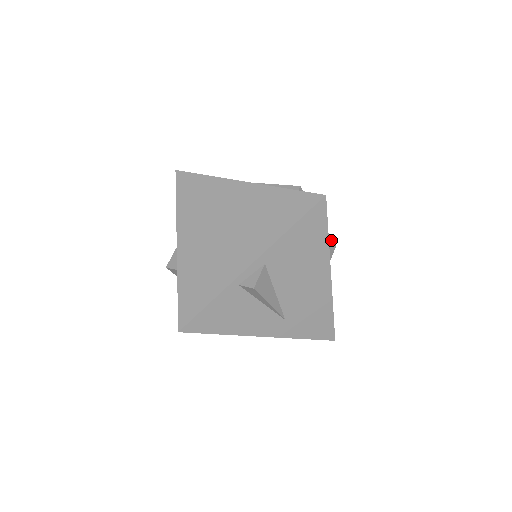
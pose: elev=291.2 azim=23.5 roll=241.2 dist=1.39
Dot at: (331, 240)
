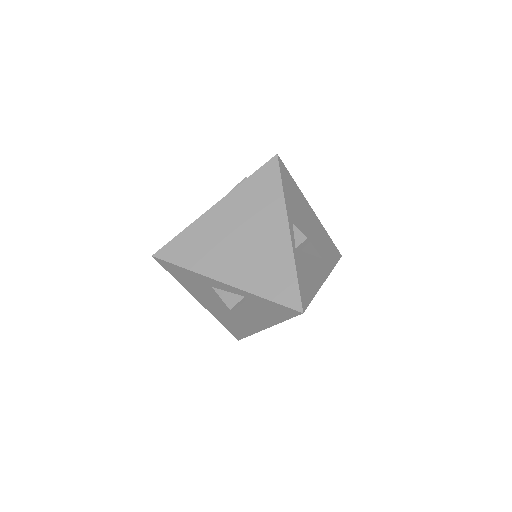
Dot at: occluded
